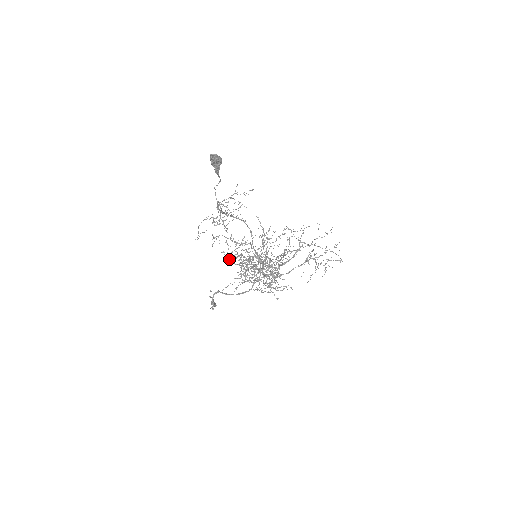
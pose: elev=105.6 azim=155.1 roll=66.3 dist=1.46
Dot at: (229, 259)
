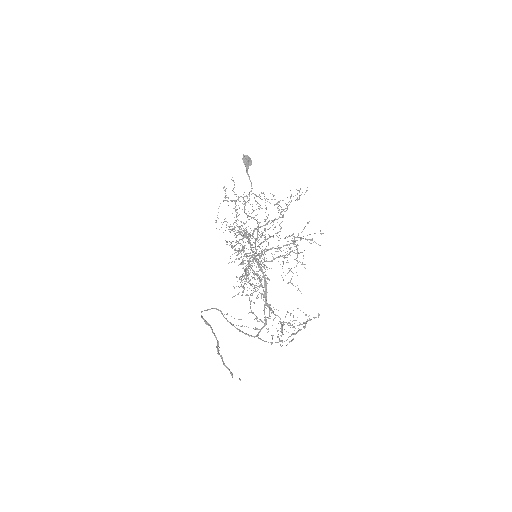
Dot at: occluded
